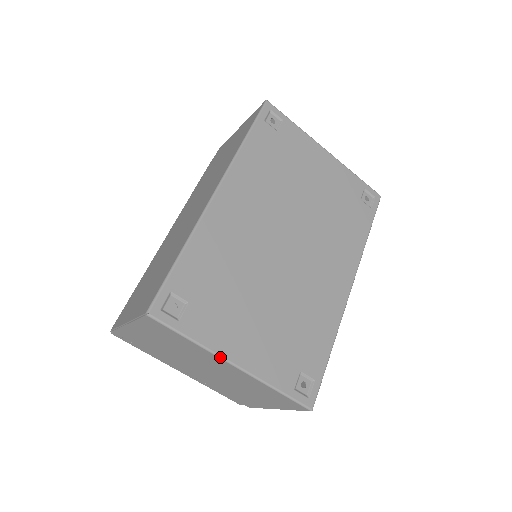
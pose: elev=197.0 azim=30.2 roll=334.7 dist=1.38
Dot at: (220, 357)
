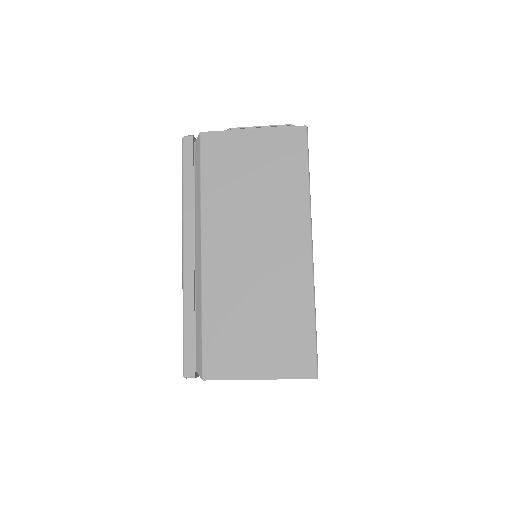
Dot at: occluded
